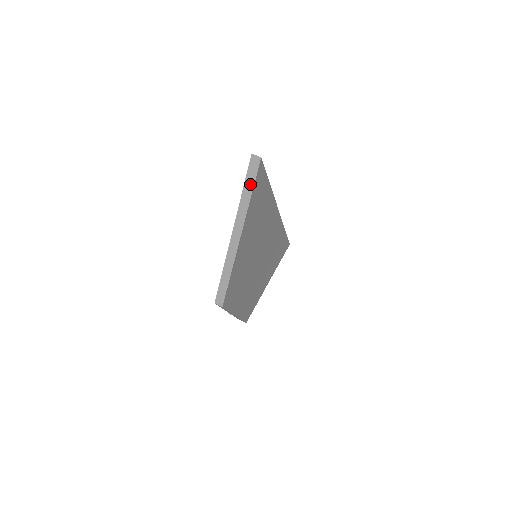
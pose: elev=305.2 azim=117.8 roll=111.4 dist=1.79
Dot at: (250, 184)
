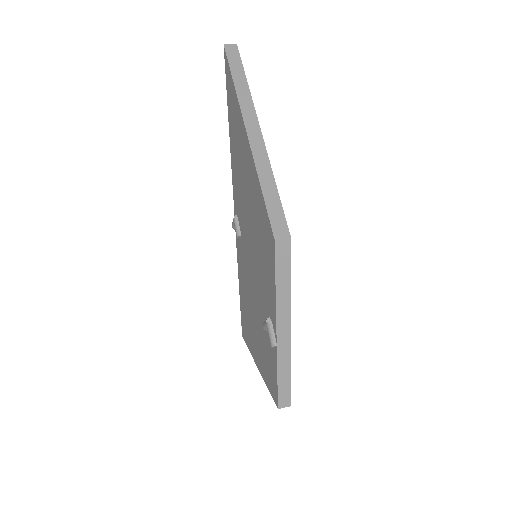
Dot at: (238, 70)
